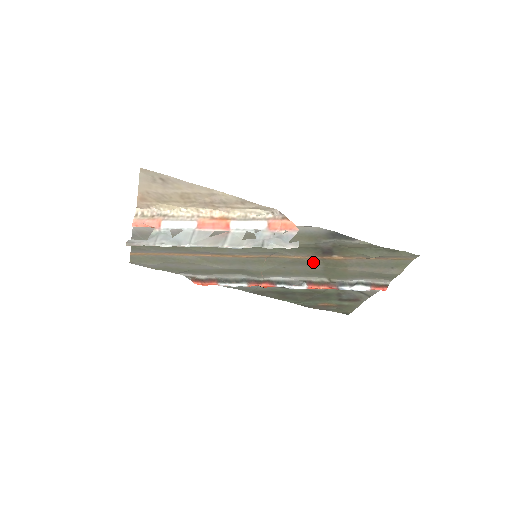
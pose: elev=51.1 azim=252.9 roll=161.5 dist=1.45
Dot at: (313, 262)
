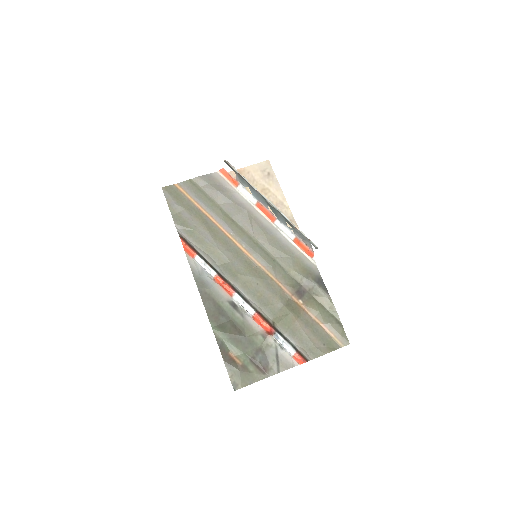
Dot at: (282, 295)
